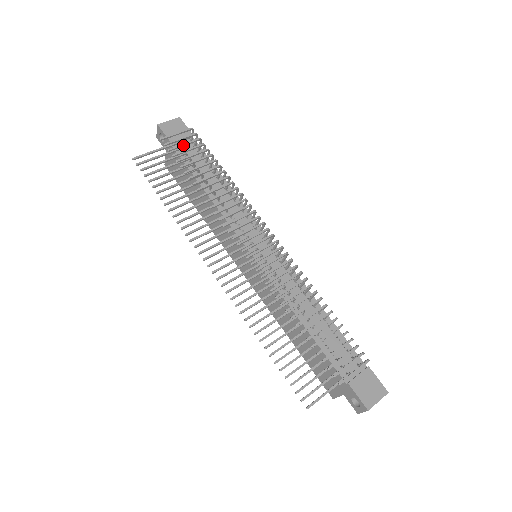
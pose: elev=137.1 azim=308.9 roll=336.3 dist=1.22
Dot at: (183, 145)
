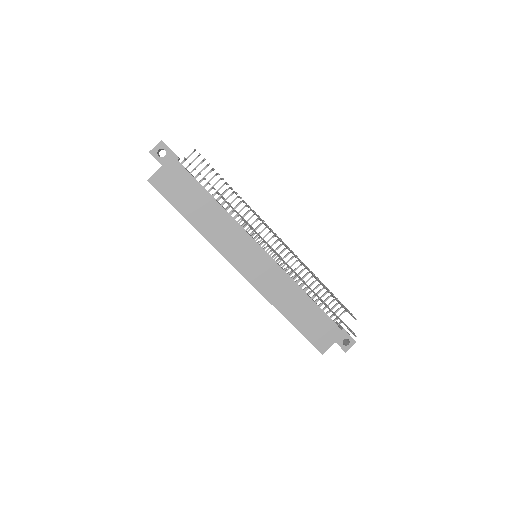
Dot at: occluded
